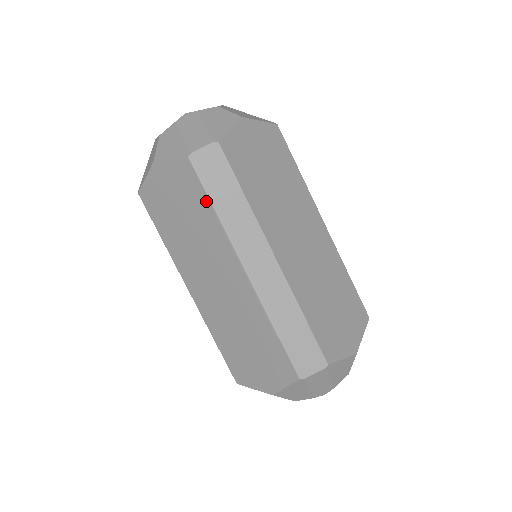
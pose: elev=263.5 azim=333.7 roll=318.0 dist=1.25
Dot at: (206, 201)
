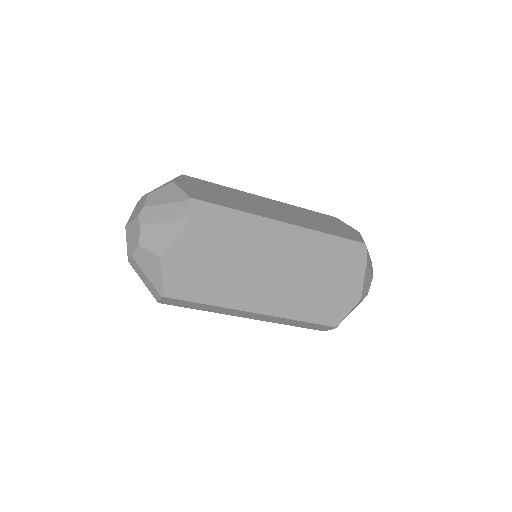
Dot at: occluded
